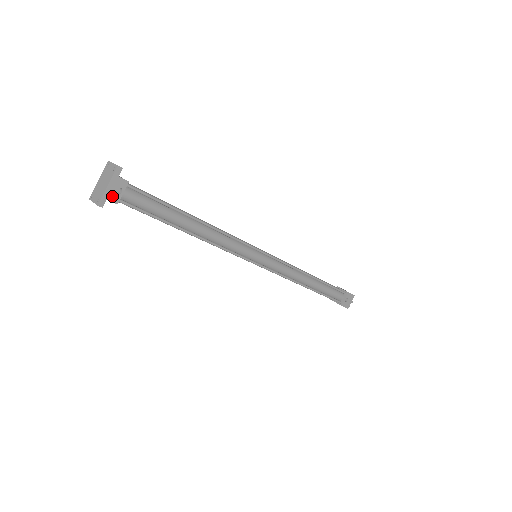
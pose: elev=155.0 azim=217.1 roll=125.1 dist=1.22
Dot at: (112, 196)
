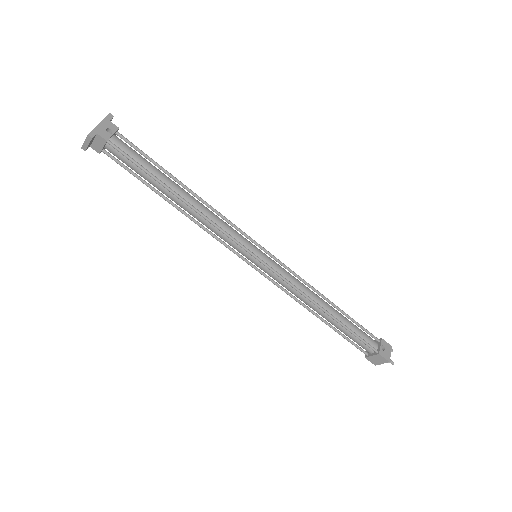
Dot at: (102, 133)
